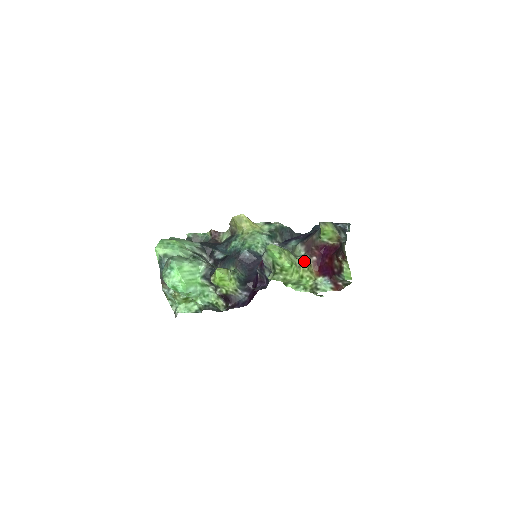
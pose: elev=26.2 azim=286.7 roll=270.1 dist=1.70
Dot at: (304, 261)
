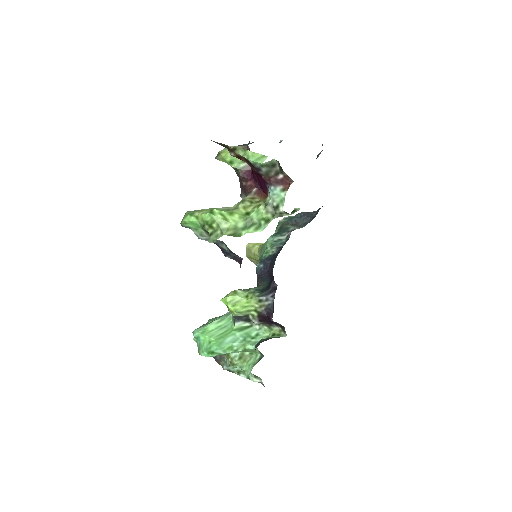
Dot at: (240, 201)
